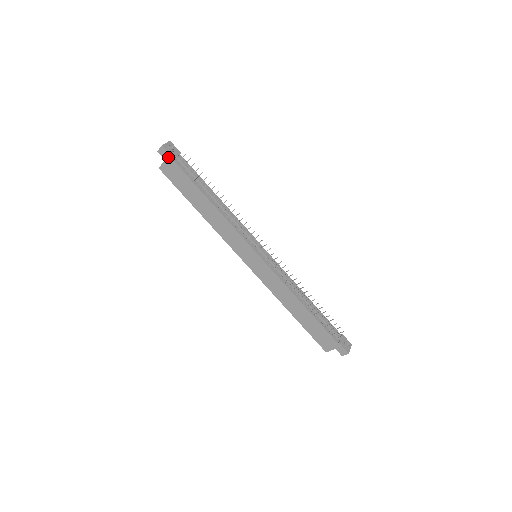
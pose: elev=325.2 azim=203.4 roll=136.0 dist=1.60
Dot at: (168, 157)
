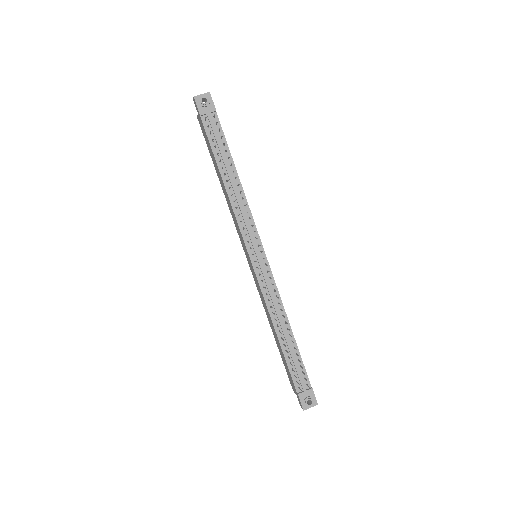
Dot at: (198, 111)
